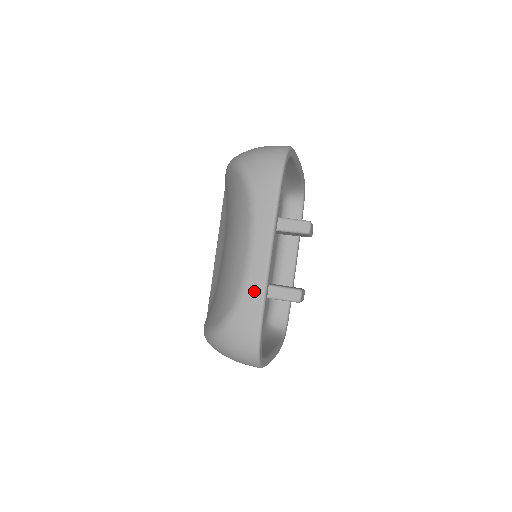
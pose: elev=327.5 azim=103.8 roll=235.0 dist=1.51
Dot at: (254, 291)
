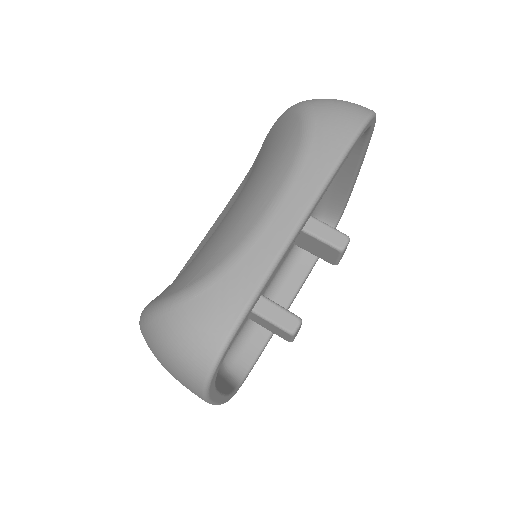
Dot at: (255, 262)
